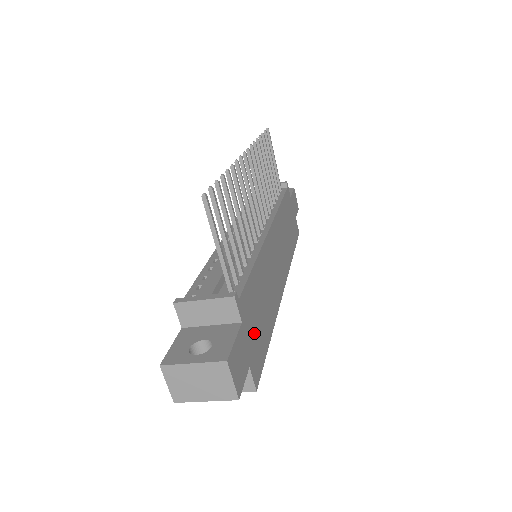
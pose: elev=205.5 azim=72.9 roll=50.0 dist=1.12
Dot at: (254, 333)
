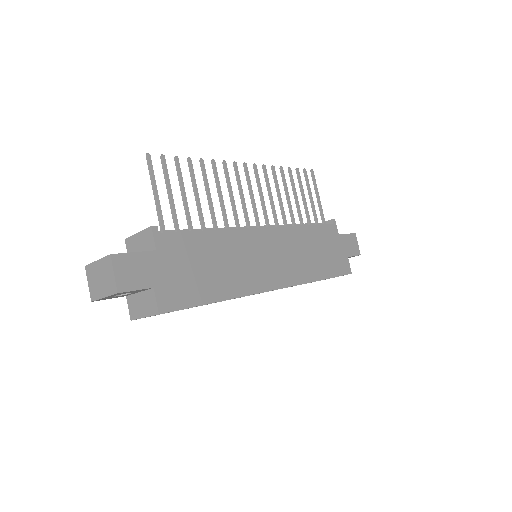
Dot at: (179, 273)
